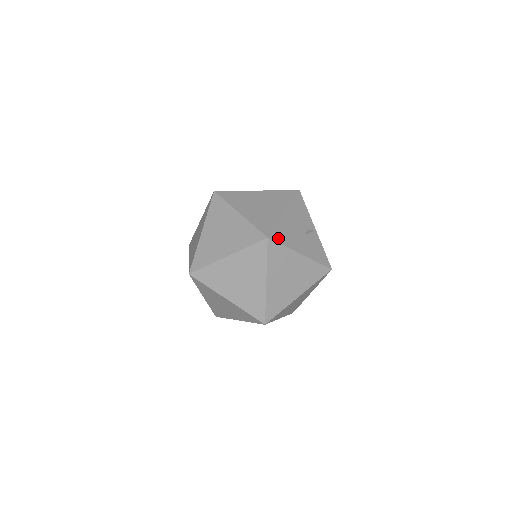
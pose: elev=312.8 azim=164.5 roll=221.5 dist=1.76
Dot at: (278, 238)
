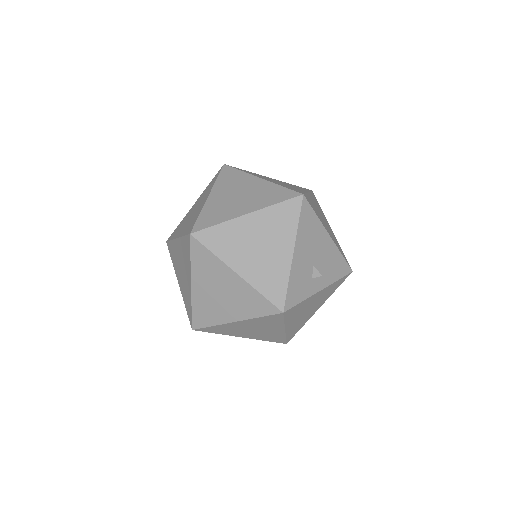
Dot at: (305, 213)
